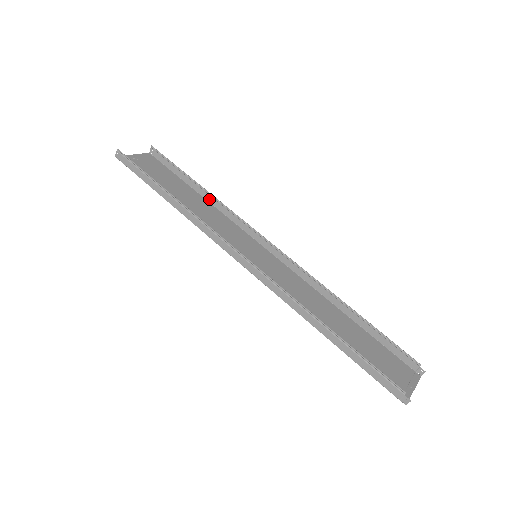
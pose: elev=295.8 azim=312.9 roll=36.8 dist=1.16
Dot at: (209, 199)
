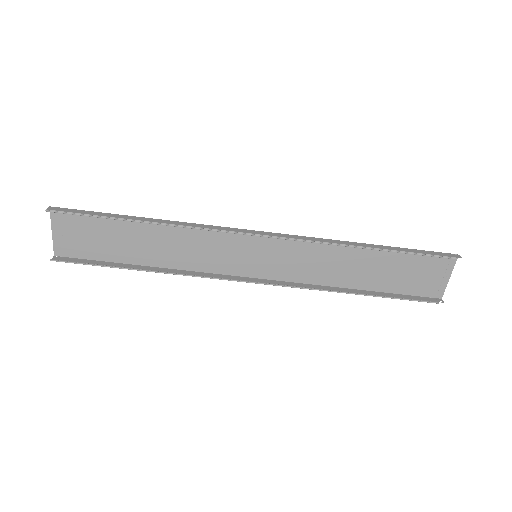
Dot at: (160, 221)
